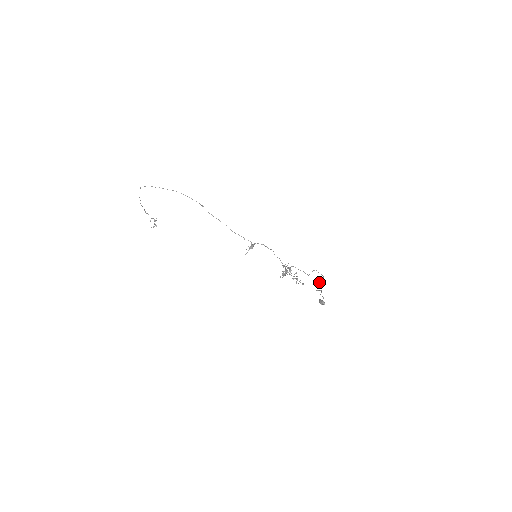
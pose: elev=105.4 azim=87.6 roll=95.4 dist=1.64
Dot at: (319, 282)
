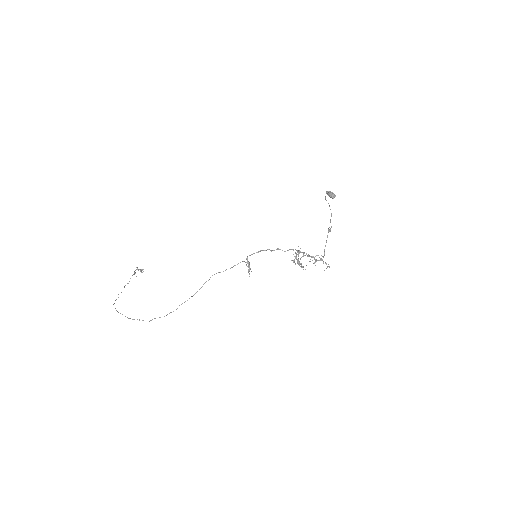
Dot at: occluded
